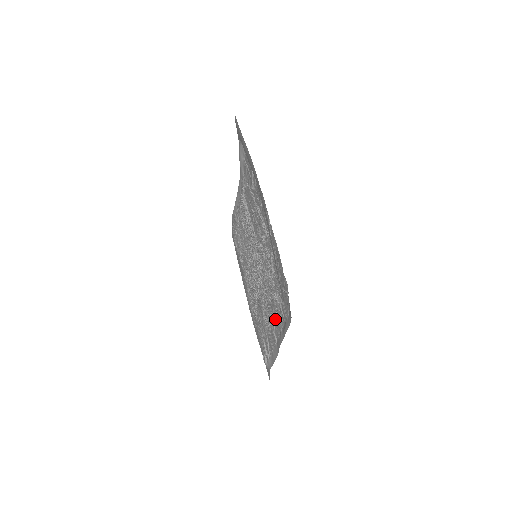
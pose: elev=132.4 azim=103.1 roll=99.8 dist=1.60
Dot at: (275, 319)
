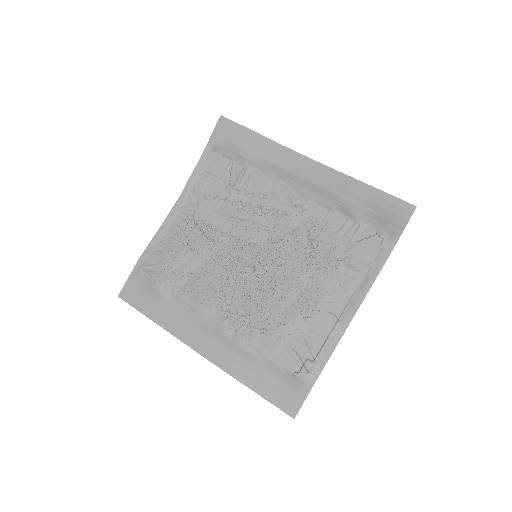
Dot at: (334, 291)
